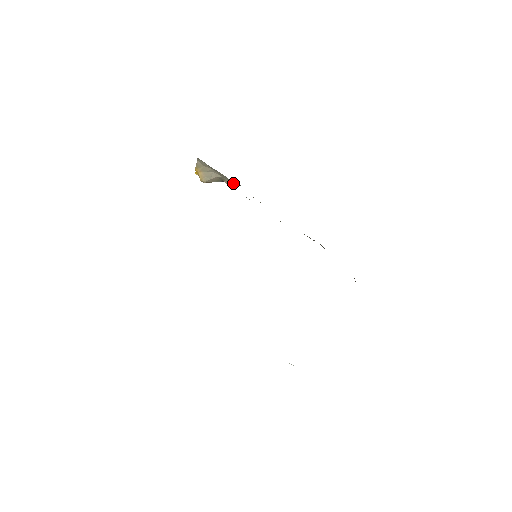
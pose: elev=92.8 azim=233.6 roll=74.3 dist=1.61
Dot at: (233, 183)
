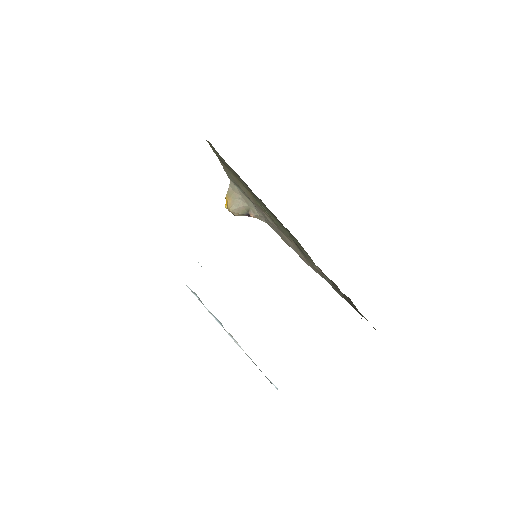
Dot at: (257, 213)
